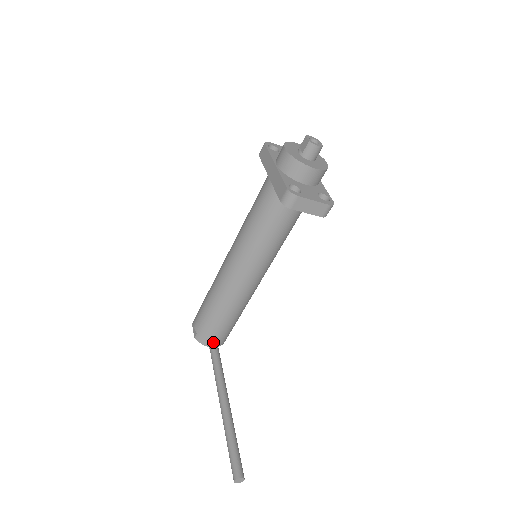
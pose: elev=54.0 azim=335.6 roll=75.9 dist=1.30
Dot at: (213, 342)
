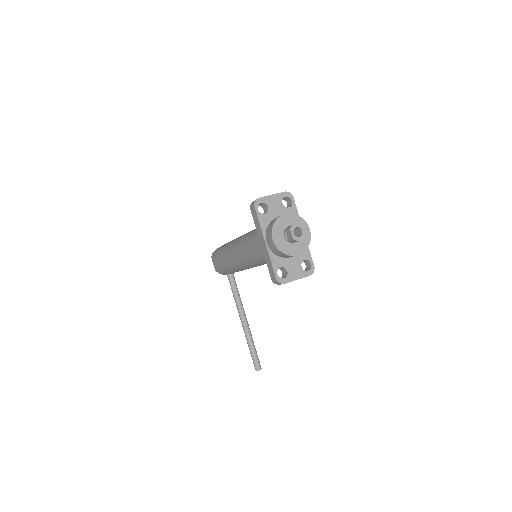
Dot at: (230, 275)
